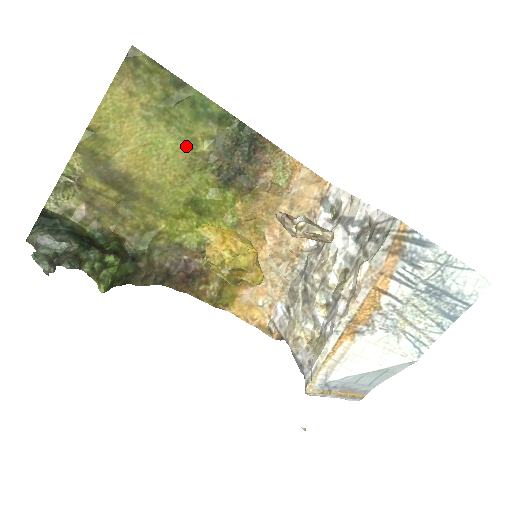
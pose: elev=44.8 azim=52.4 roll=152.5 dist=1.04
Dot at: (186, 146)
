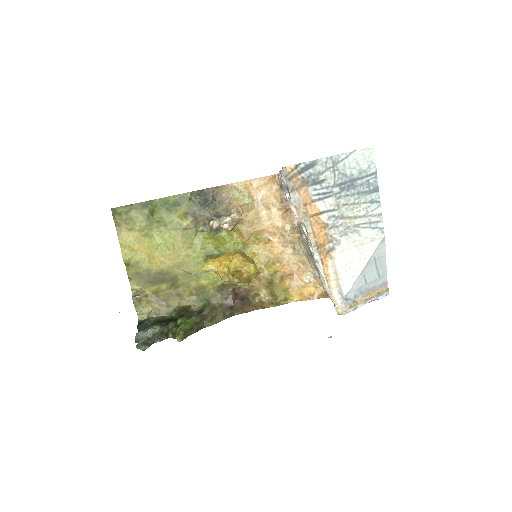
Dot at: (176, 230)
